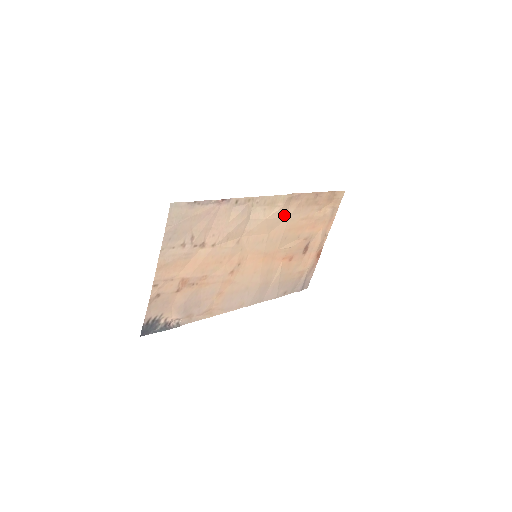
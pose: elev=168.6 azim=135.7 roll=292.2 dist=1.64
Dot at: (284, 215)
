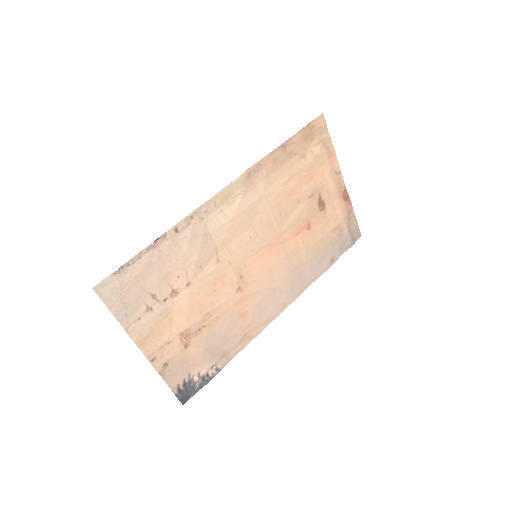
Dot at: (254, 197)
